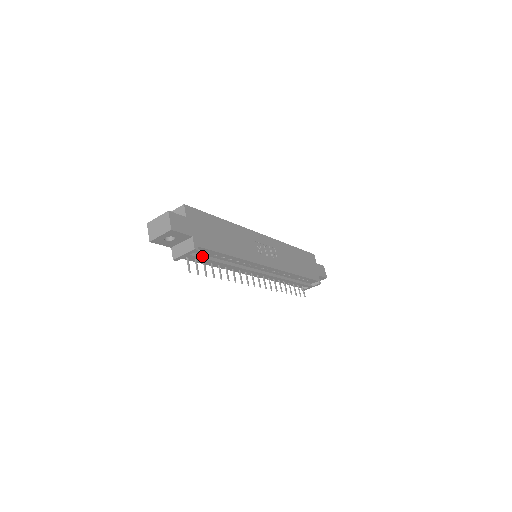
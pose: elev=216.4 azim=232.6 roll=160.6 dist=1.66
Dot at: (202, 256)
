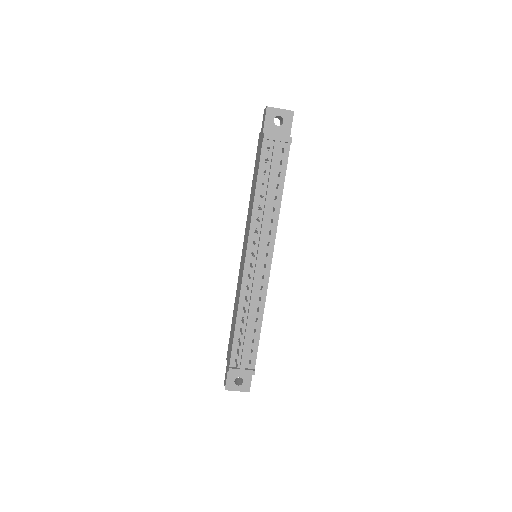
Dot at: (277, 160)
